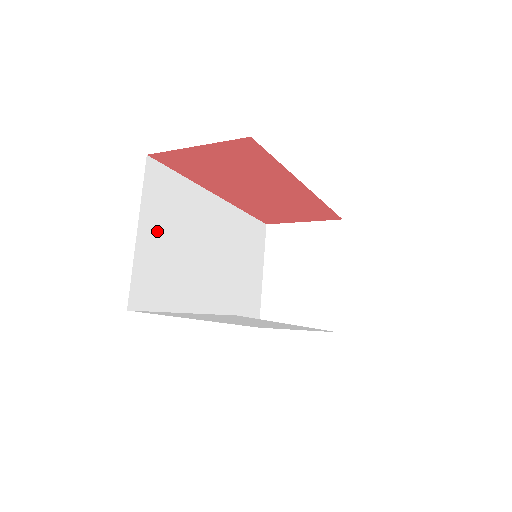
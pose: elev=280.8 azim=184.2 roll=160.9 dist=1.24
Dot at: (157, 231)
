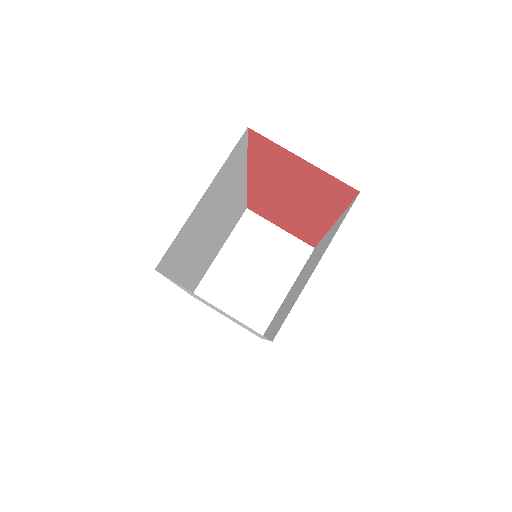
Dot at: (209, 200)
